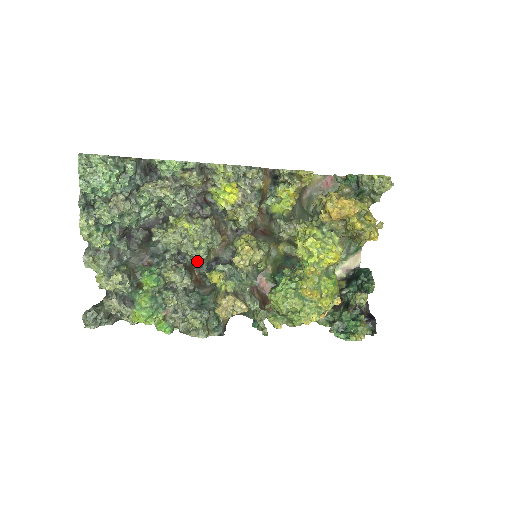
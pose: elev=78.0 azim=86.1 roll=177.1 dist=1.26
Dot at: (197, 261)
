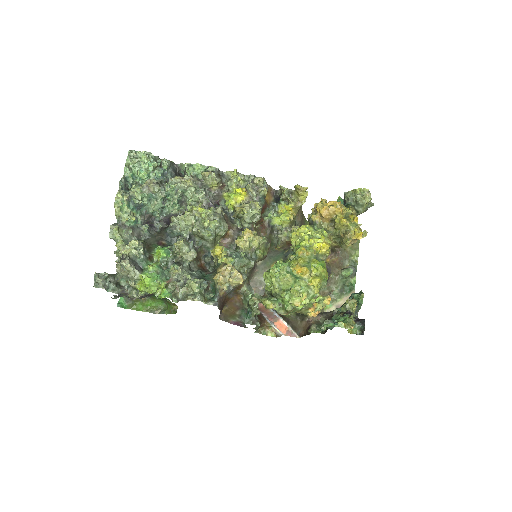
Dot at: (204, 249)
